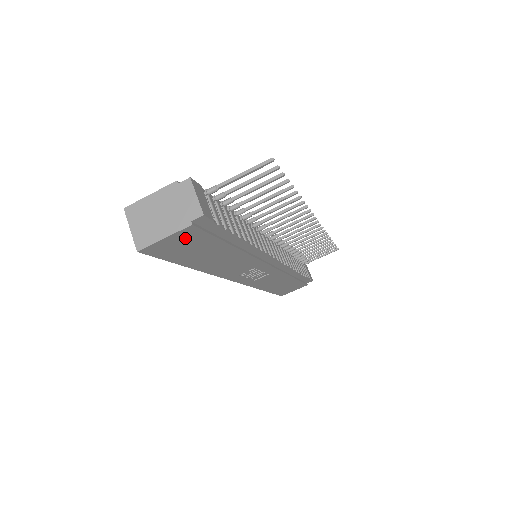
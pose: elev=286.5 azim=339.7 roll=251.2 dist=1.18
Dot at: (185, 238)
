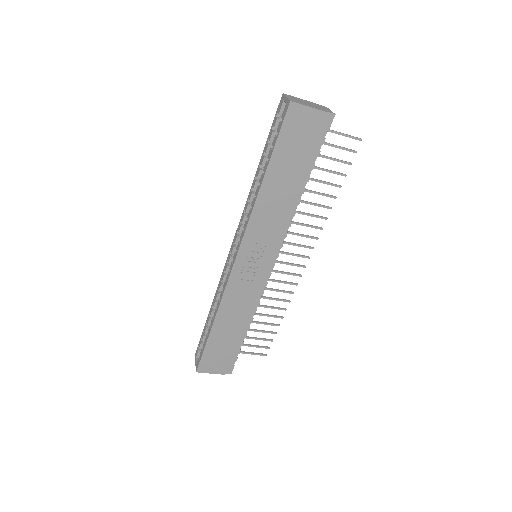
Dot at: (310, 124)
